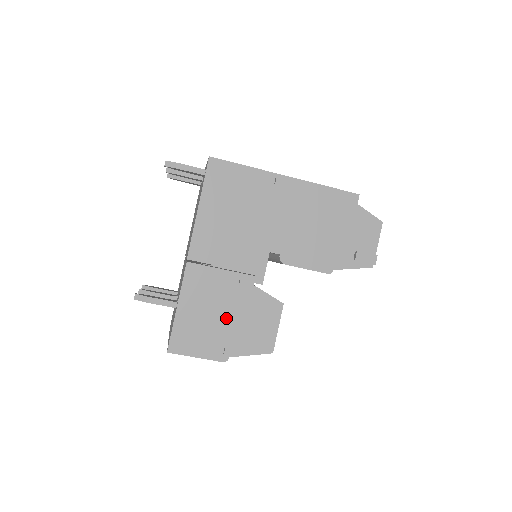
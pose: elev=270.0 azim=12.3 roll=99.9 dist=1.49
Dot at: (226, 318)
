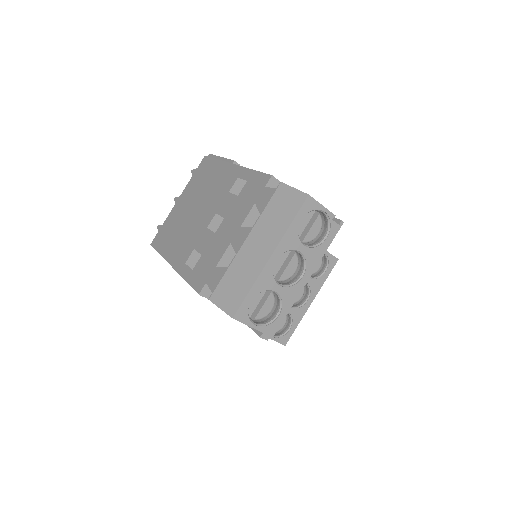
Dot at: occluded
